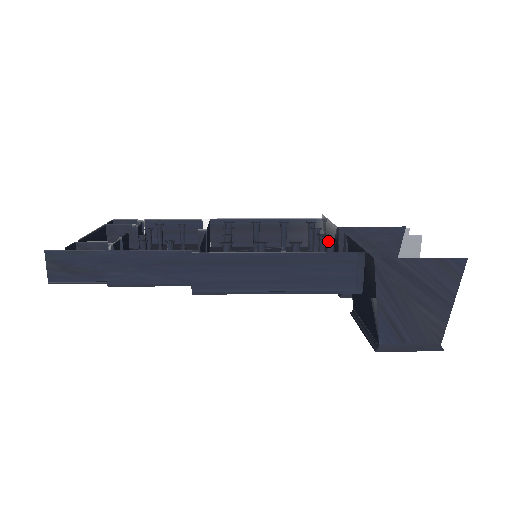
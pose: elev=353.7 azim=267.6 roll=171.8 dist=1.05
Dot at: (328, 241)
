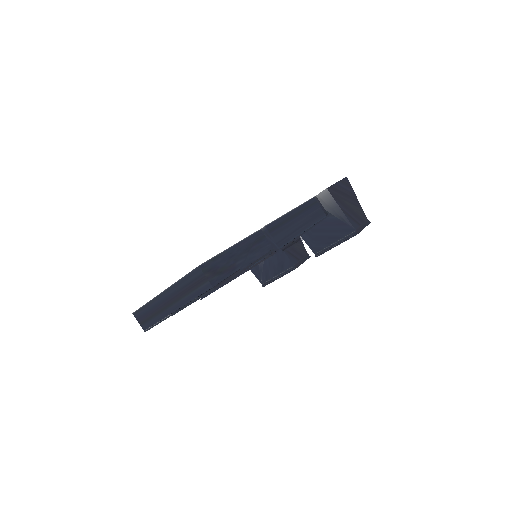
Dot at: occluded
